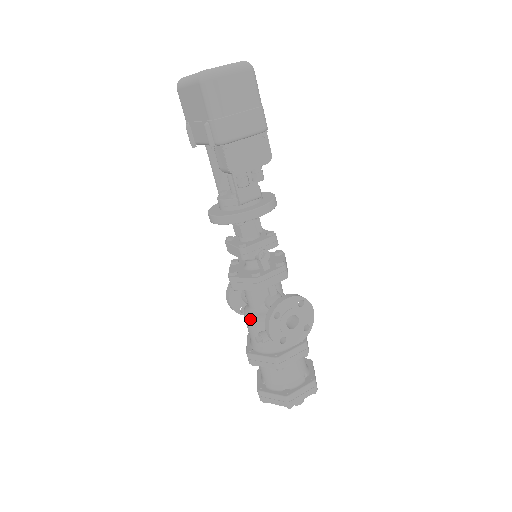
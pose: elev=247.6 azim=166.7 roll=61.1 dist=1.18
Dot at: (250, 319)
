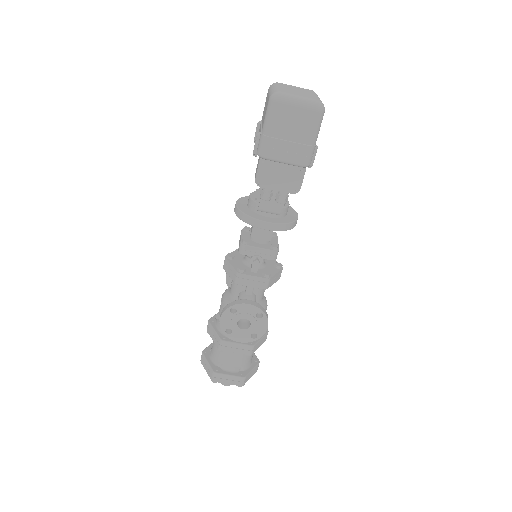
Dot at: (223, 298)
